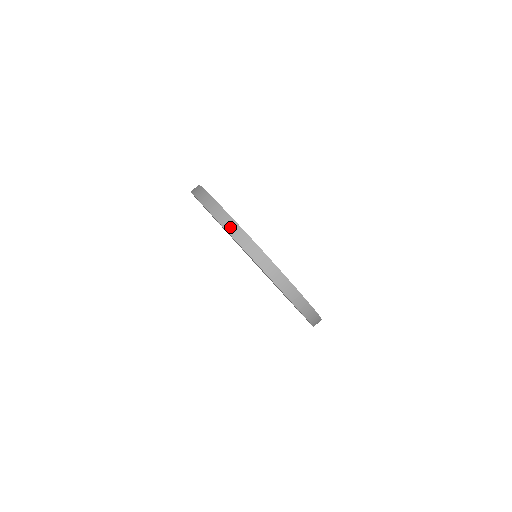
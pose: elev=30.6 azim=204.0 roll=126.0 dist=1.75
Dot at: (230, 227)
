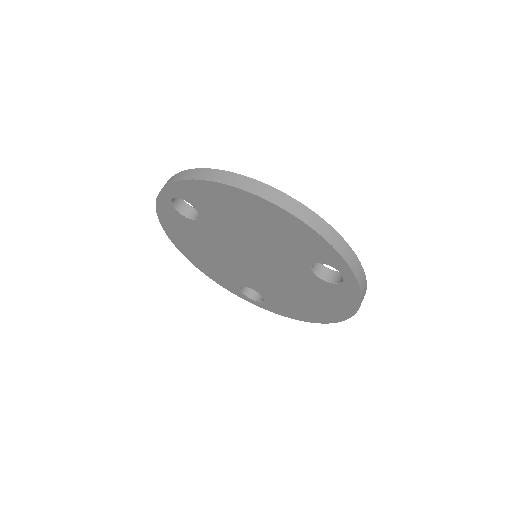
Dot at: (180, 177)
